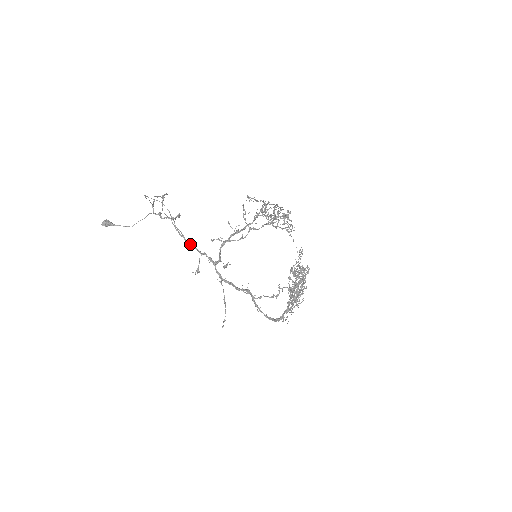
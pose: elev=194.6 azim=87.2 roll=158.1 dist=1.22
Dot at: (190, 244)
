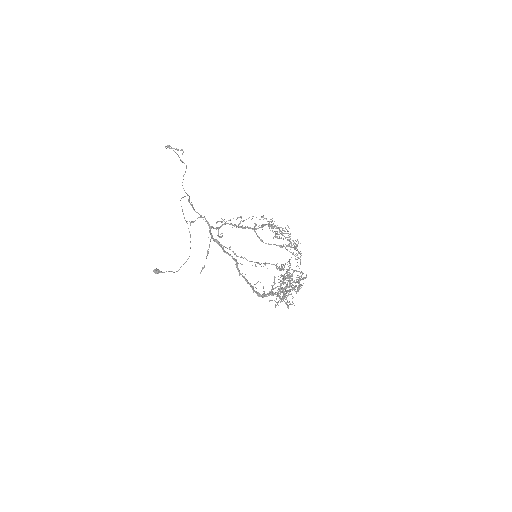
Dot at: occluded
